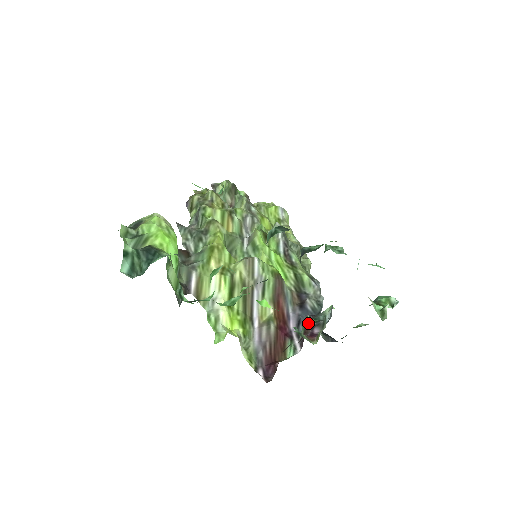
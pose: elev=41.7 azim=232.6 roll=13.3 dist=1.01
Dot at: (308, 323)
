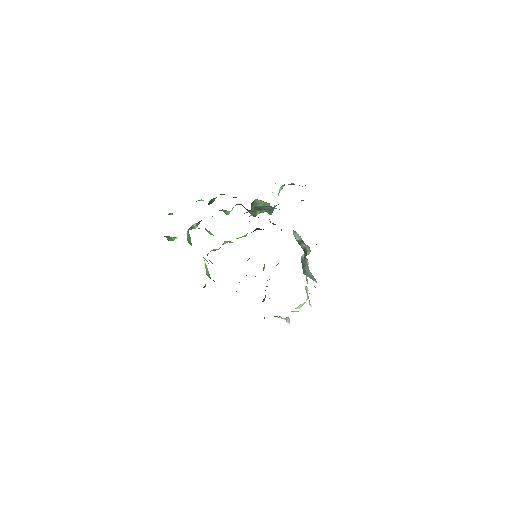
Dot at: occluded
